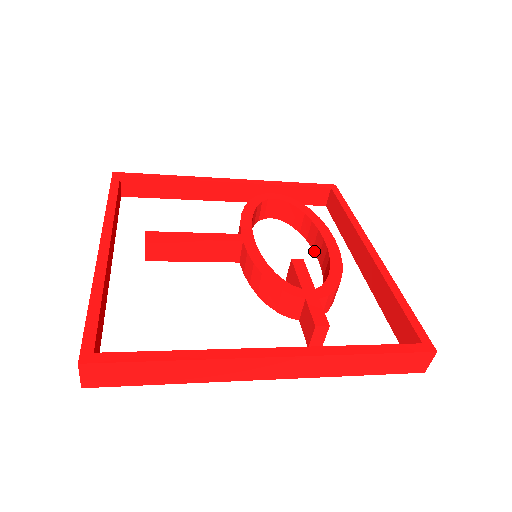
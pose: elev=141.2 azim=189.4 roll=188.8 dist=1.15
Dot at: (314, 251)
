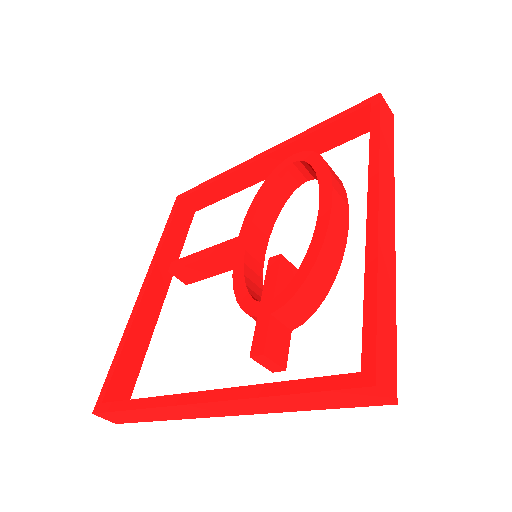
Dot at: occluded
